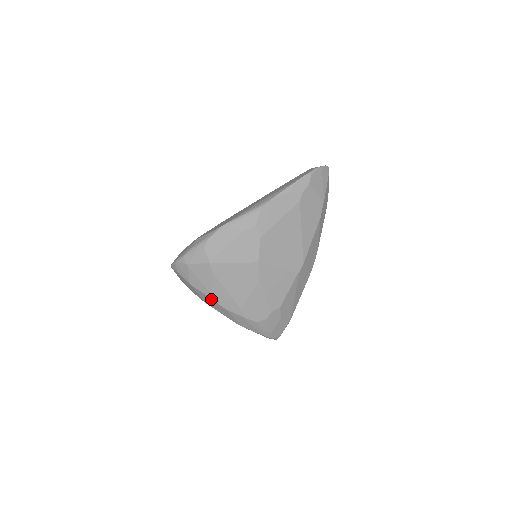
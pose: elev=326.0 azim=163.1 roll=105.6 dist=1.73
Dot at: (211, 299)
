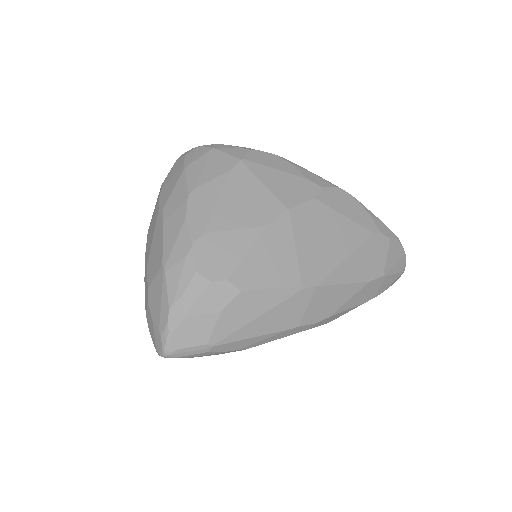
Dot at: (186, 194)
